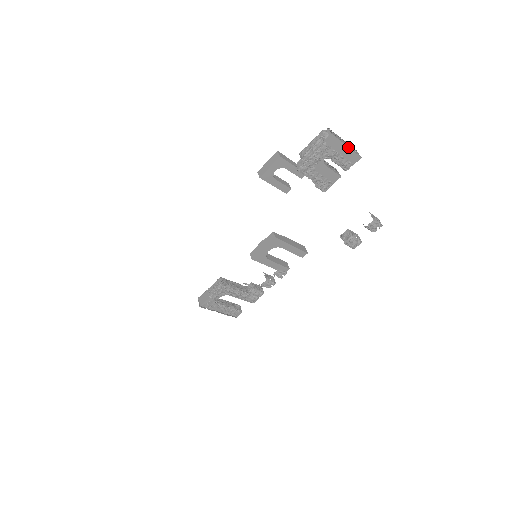
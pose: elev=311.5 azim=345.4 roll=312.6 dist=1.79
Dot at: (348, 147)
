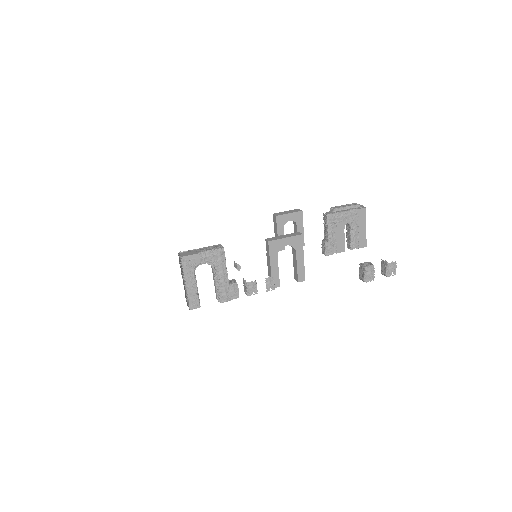
Dot at: occluded
